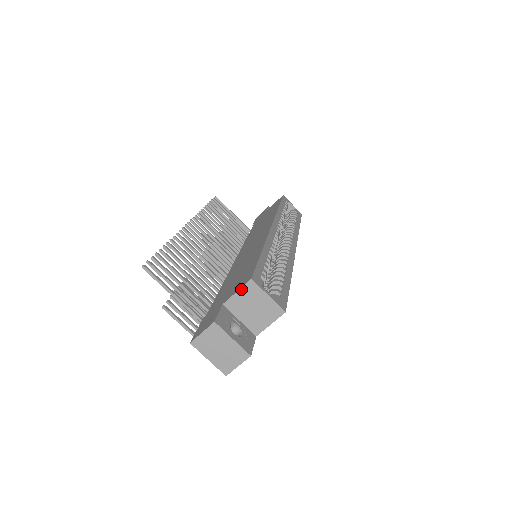
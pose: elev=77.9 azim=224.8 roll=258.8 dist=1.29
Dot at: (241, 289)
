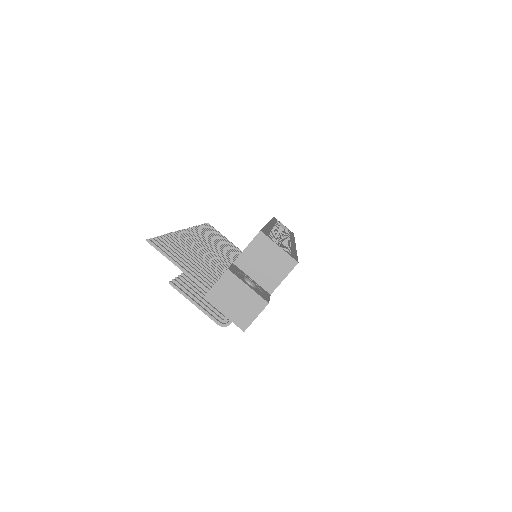
Dot at: (251, 243)
